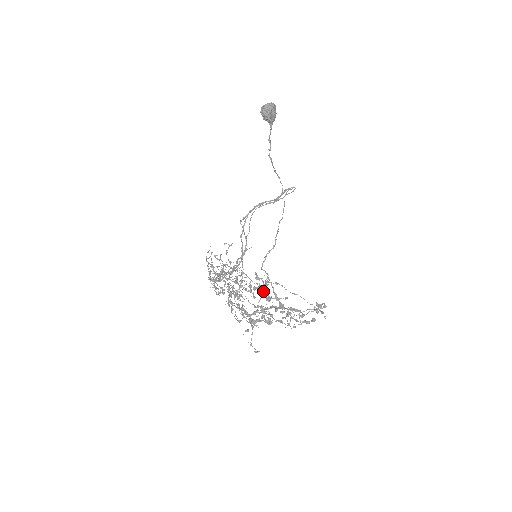
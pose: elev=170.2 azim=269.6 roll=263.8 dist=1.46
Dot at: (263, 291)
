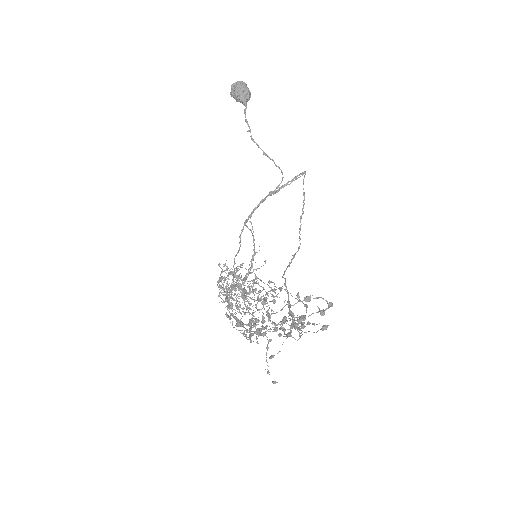
Dot at: (264, 297)
